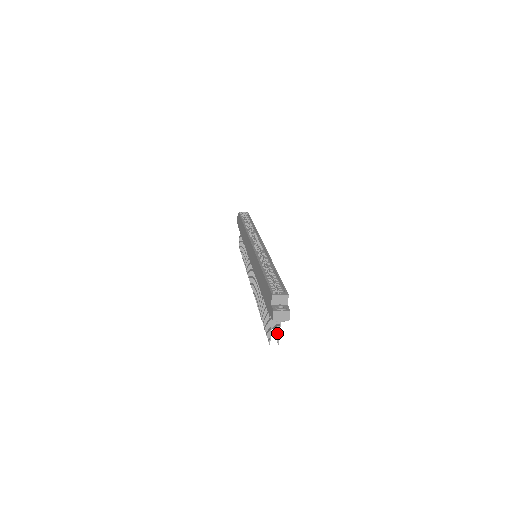
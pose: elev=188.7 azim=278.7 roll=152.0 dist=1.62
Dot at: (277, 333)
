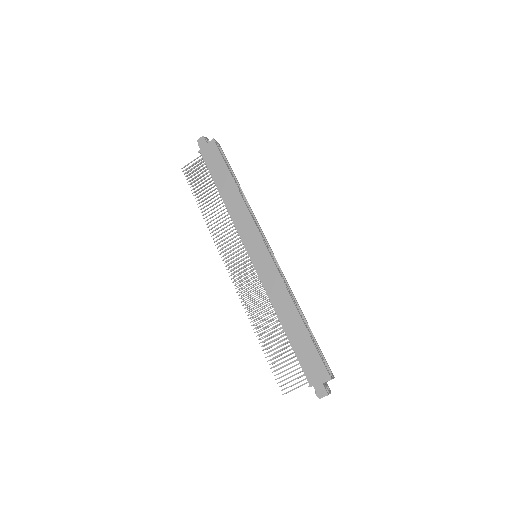
Dot at: occluded
